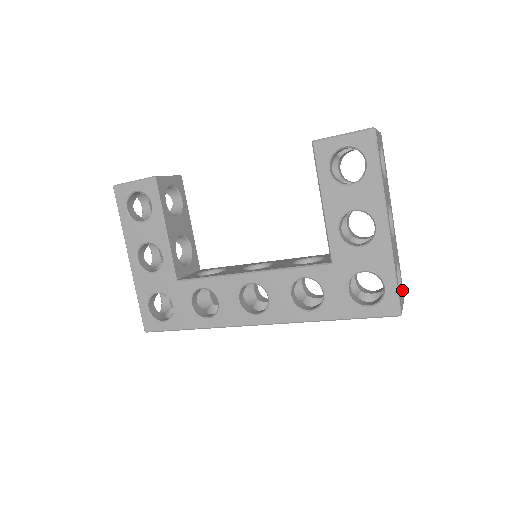
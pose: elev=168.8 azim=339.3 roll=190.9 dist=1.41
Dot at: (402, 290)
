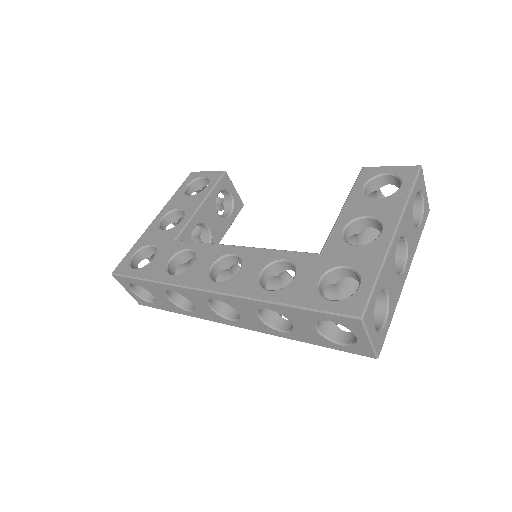
Dot at: (380, 338)
